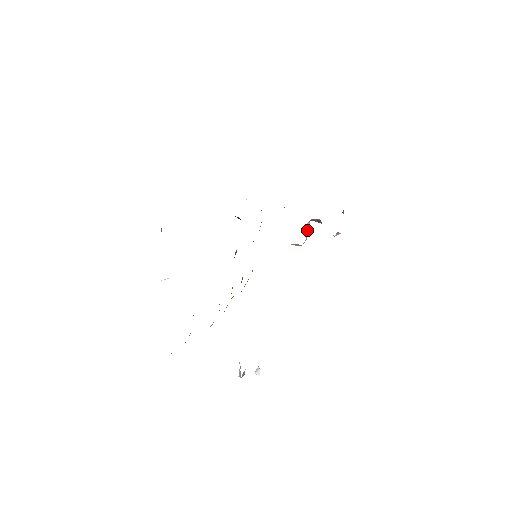
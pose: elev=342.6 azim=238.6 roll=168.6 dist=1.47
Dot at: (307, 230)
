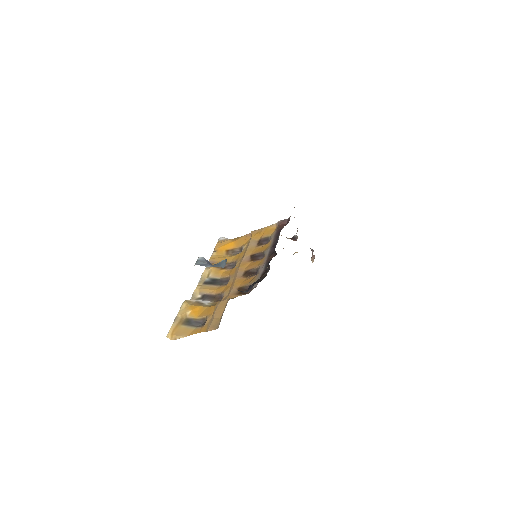
Dot at: occluded
